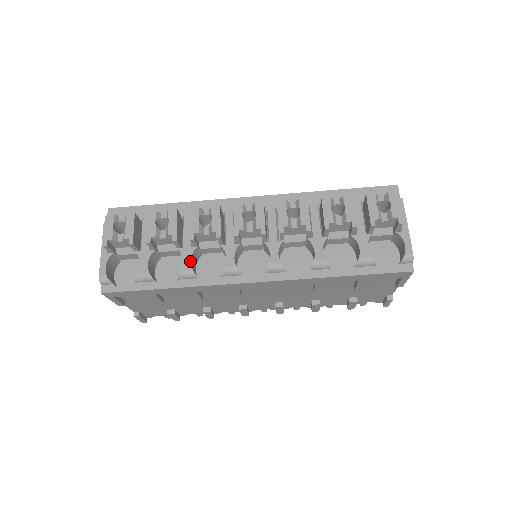
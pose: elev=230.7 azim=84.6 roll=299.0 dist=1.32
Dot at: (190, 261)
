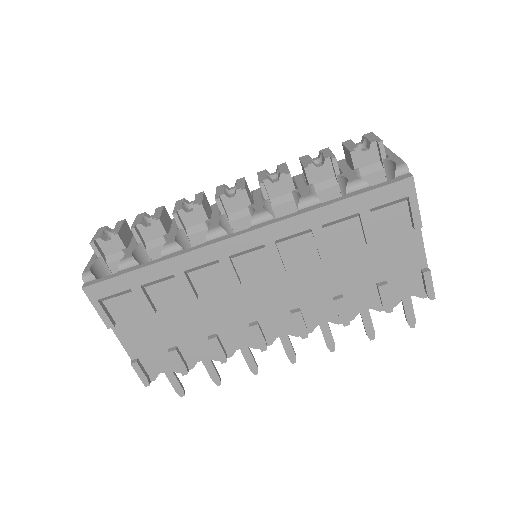
Dot at: (174, 237)
